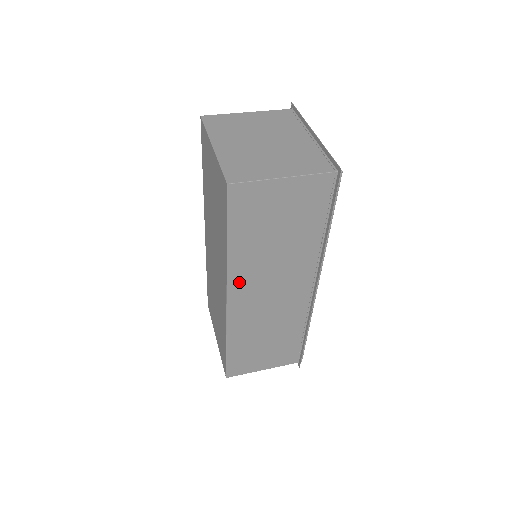
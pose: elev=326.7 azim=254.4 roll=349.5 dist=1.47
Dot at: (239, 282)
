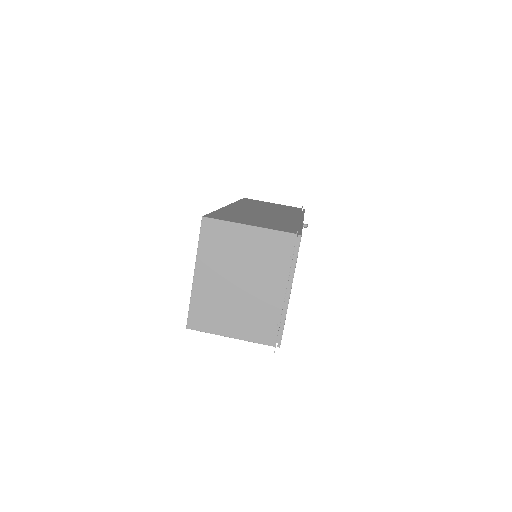
Dot at: occluded
